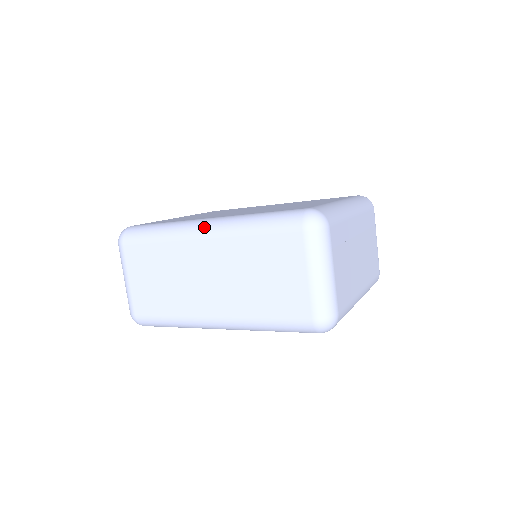
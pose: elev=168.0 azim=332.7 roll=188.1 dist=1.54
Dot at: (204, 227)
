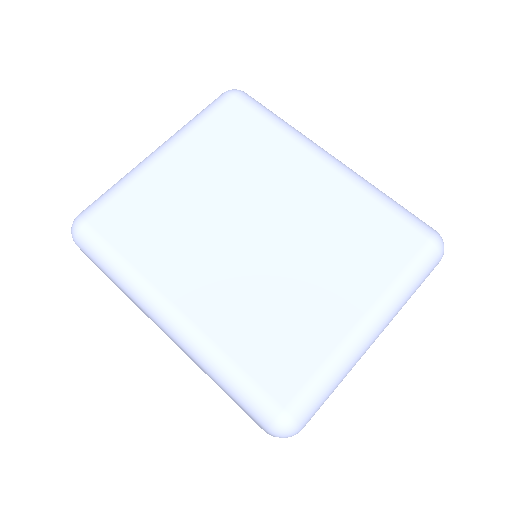
Dot at: (165, 325)
